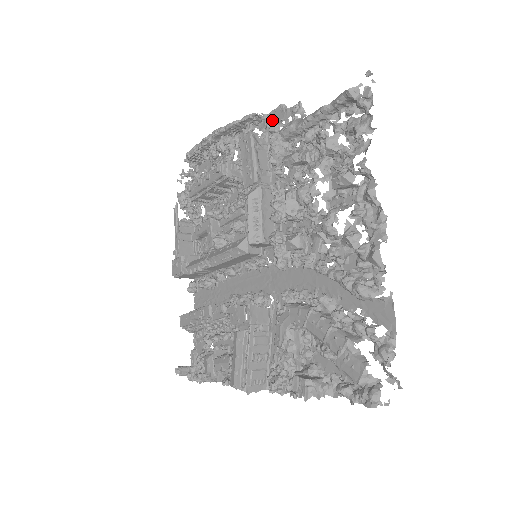
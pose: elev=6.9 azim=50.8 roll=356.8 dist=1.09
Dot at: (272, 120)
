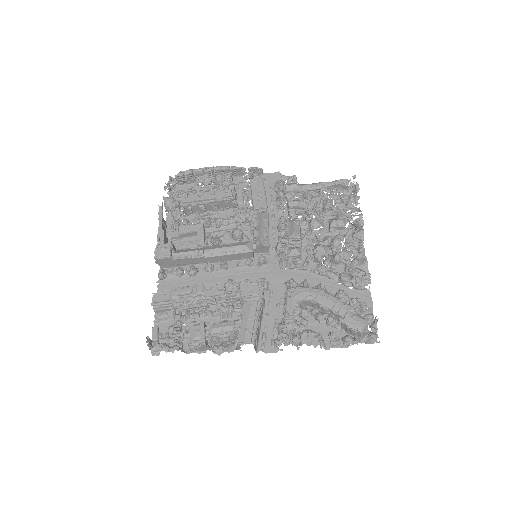
Dot at: (269, 178)
